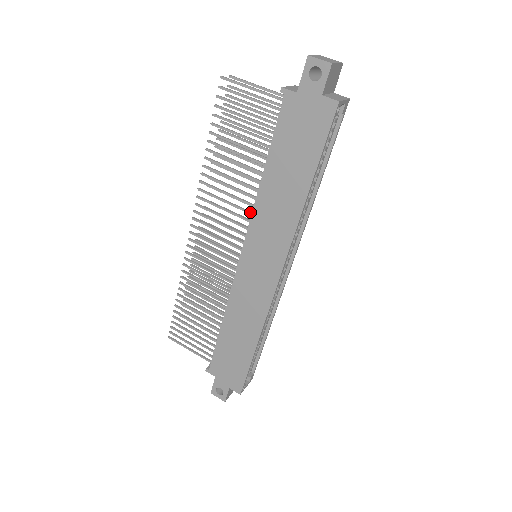
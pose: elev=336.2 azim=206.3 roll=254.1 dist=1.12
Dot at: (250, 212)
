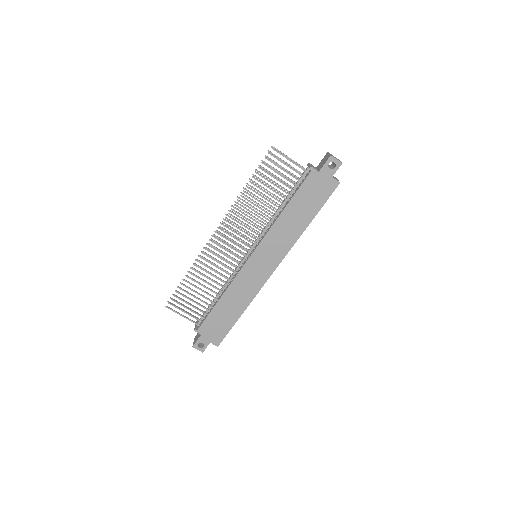
Dot at: (265, 229)
